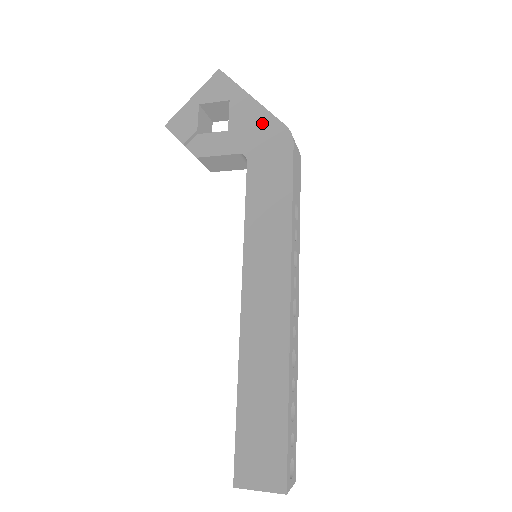
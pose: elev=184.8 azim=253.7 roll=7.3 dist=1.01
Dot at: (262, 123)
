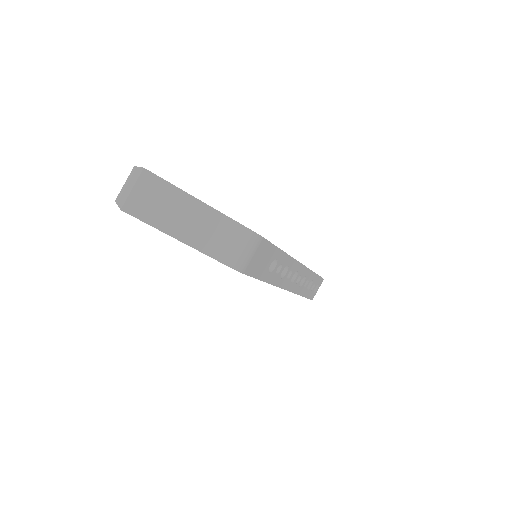
Dot at: occluded
